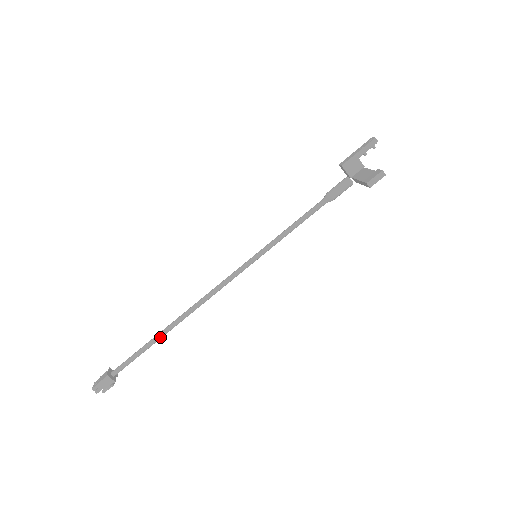
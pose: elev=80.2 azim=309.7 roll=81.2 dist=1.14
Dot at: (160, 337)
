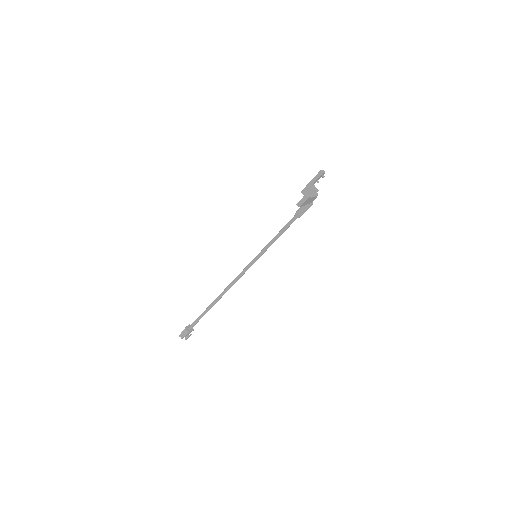
Dot at: (210, 307)
